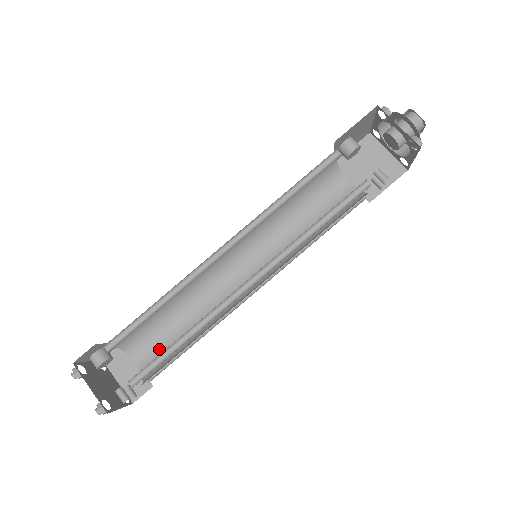
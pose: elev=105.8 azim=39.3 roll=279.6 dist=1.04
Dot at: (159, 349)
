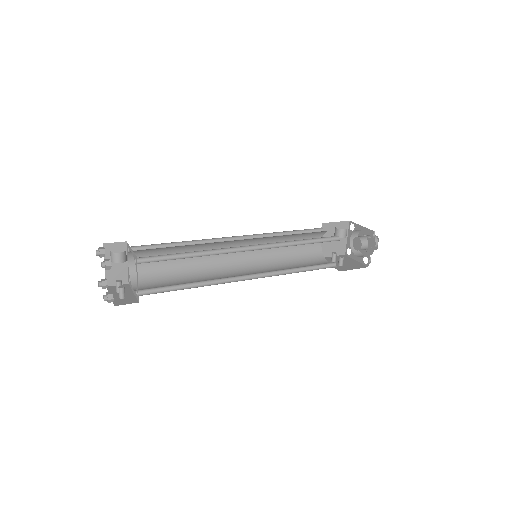
Dot at: (151, 264)
